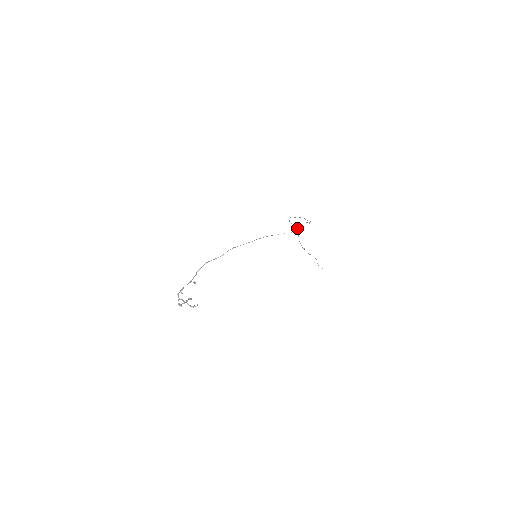
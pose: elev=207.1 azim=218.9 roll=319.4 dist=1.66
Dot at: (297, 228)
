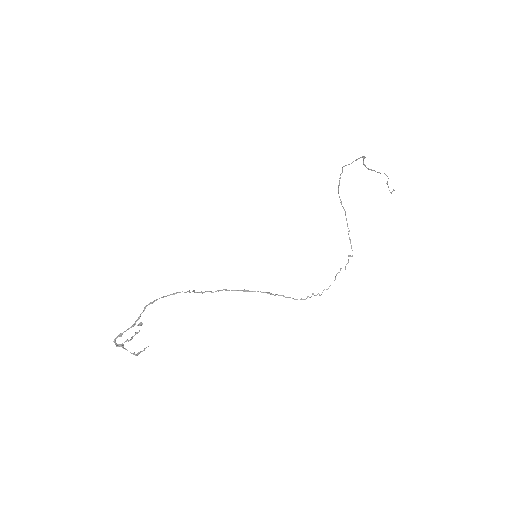
Dot at: (313, 293)
